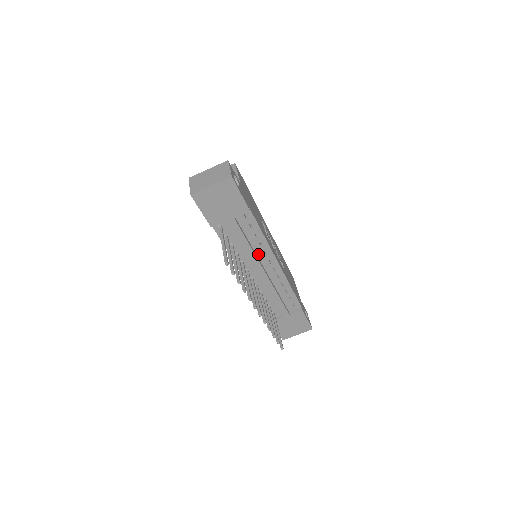
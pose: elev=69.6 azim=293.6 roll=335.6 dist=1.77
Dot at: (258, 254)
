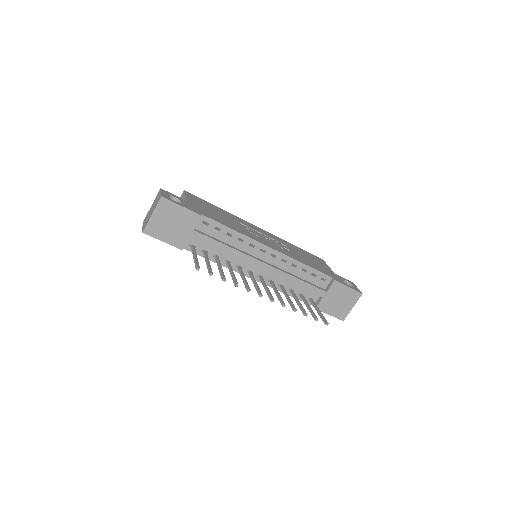
Dot at: (246, 251)
